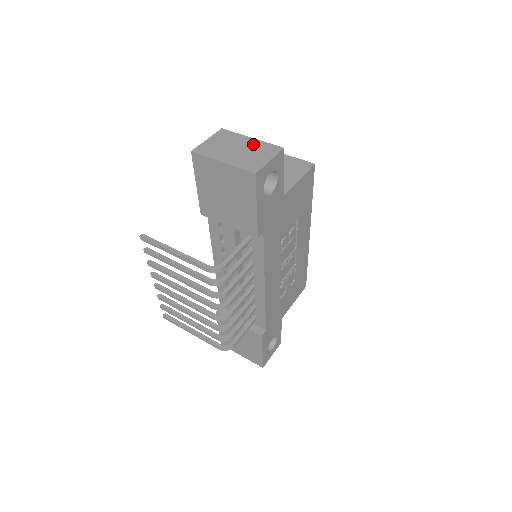
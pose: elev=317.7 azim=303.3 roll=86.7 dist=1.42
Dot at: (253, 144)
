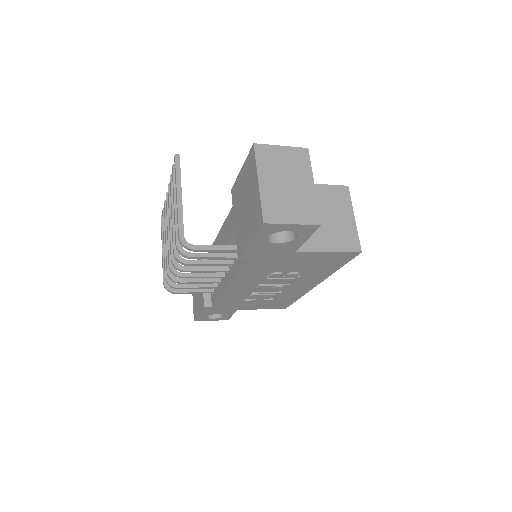
Dot at: (306, 193)
